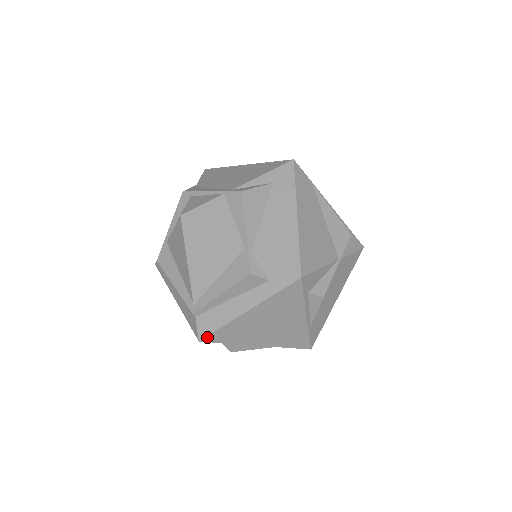
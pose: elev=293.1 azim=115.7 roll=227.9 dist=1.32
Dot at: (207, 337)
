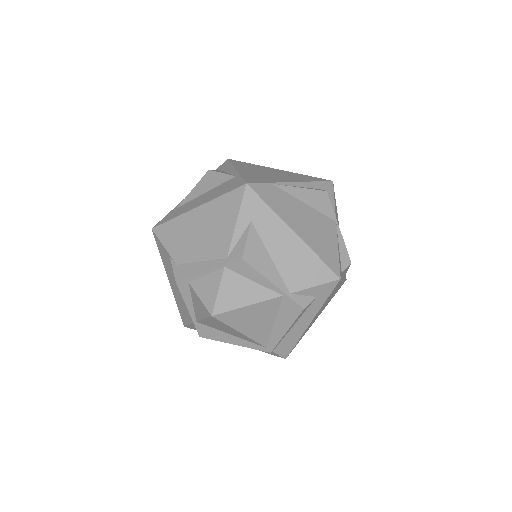
Dot at: occluded
